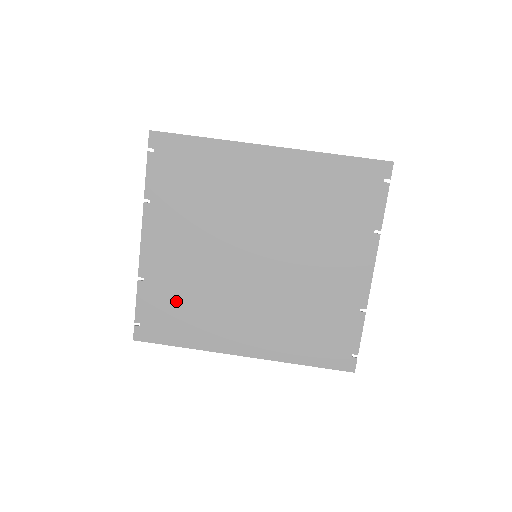
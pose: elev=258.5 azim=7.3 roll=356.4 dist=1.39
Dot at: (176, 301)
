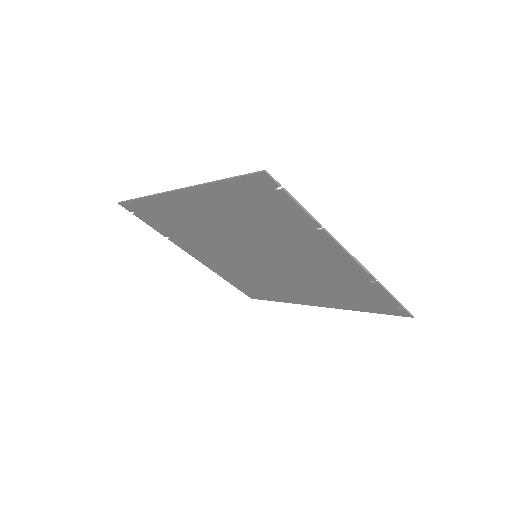
Dot at: (246, 282)
